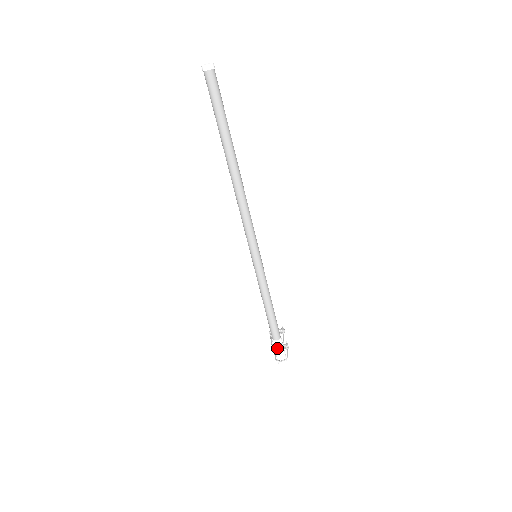
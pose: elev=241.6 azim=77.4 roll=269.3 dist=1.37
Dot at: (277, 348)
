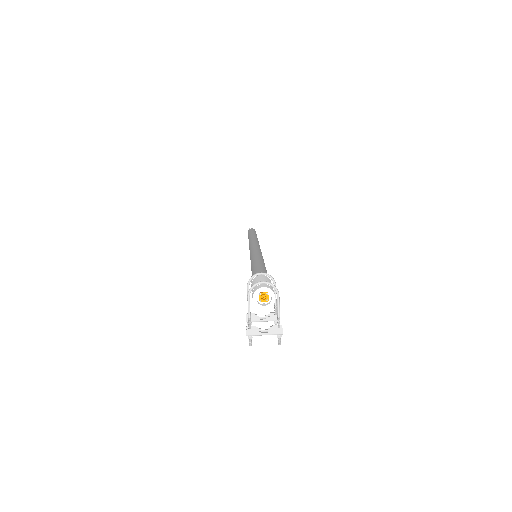
Dot at: (258, 277)
